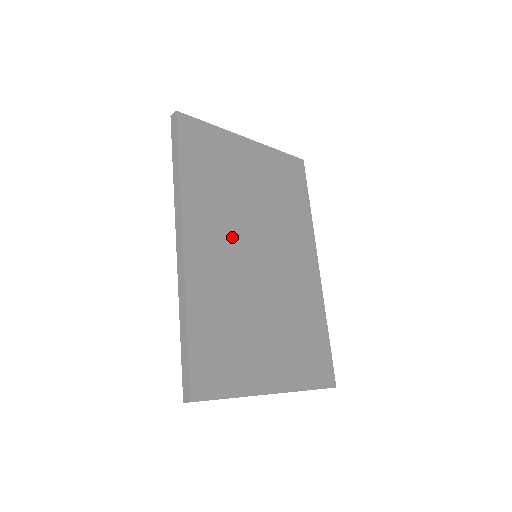
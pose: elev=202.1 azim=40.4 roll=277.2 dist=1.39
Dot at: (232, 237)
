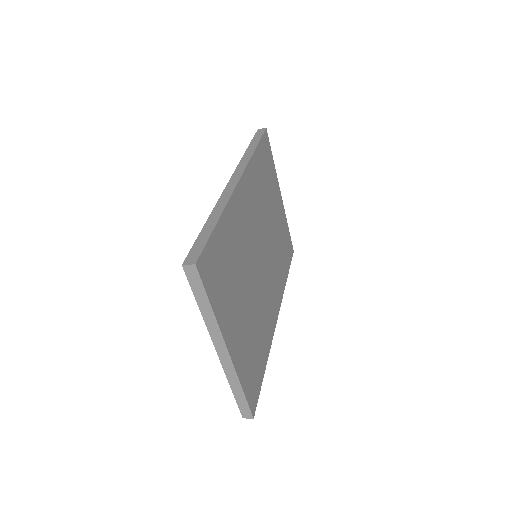
Dot at: (256, 222)
